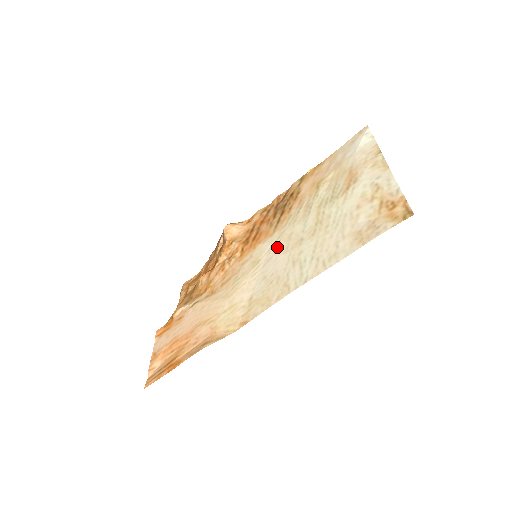
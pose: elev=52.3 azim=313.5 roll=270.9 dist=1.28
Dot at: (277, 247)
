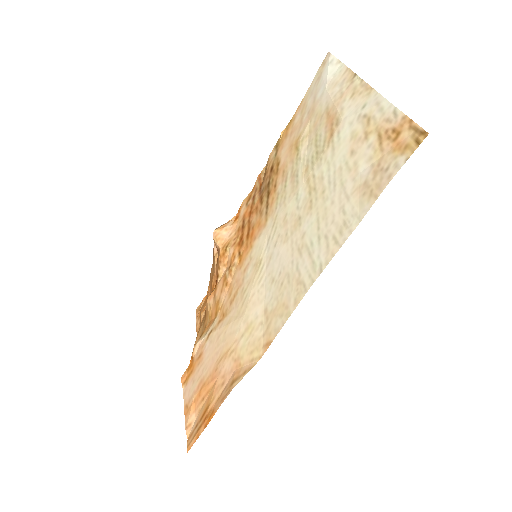
Dot at: (275, 238)
